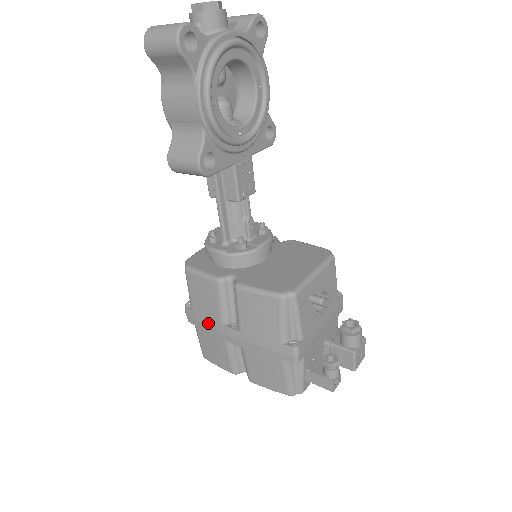
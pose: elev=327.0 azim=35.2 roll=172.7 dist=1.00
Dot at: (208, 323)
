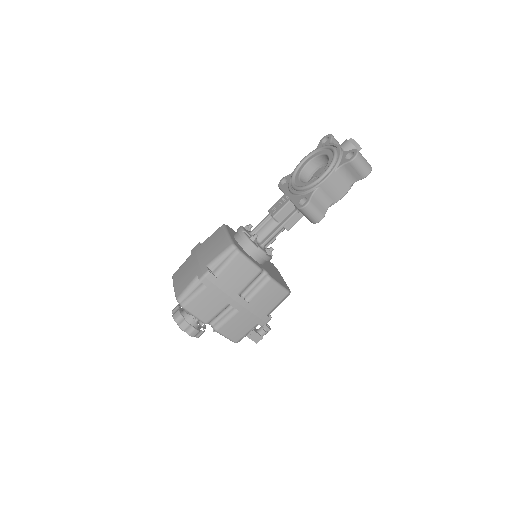
Dot at: (226, 290)
